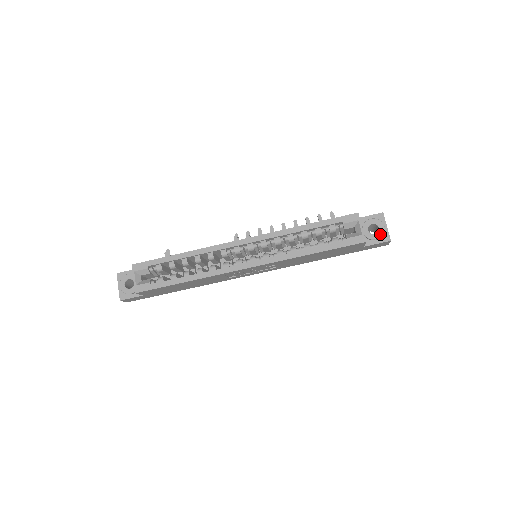
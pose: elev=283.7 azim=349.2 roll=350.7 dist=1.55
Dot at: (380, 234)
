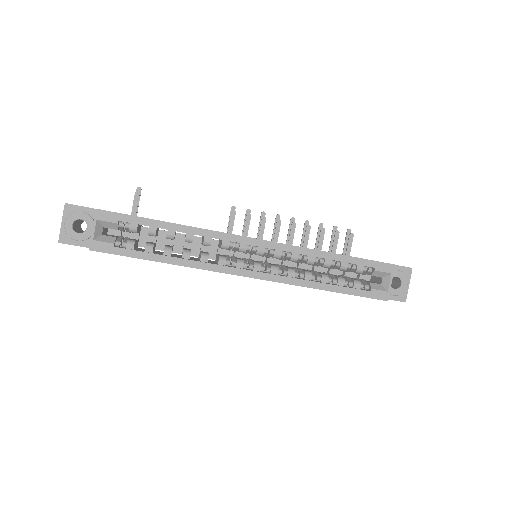
Dot at: (400, 291)
